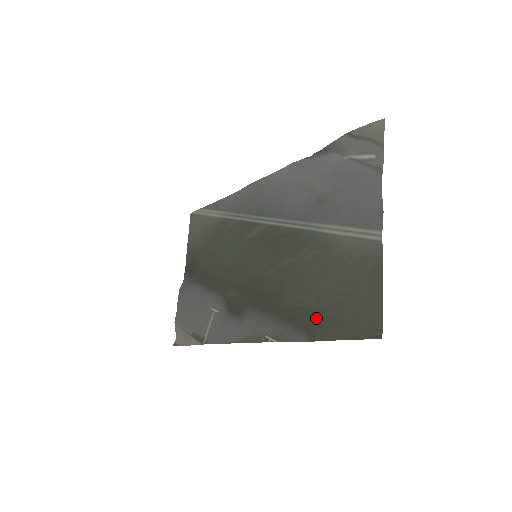
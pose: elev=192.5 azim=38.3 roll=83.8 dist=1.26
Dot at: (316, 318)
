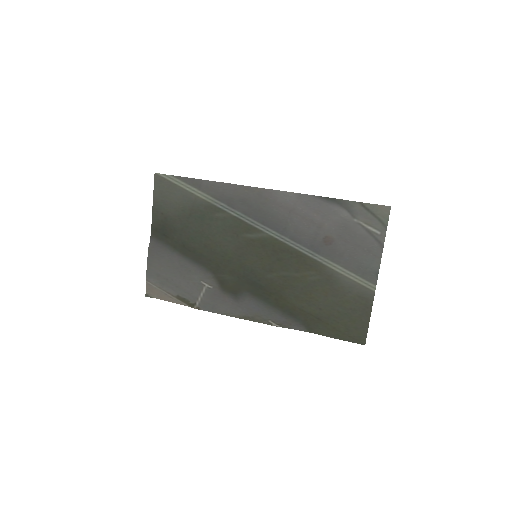
Dot at: (316, 320)
